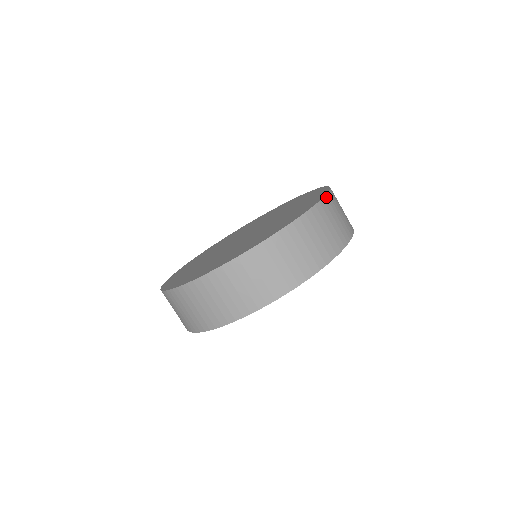
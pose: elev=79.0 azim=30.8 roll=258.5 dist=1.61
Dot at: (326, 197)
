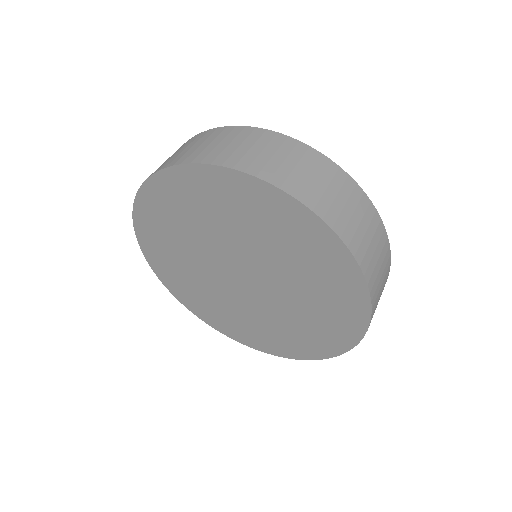
Dot at: occluded
